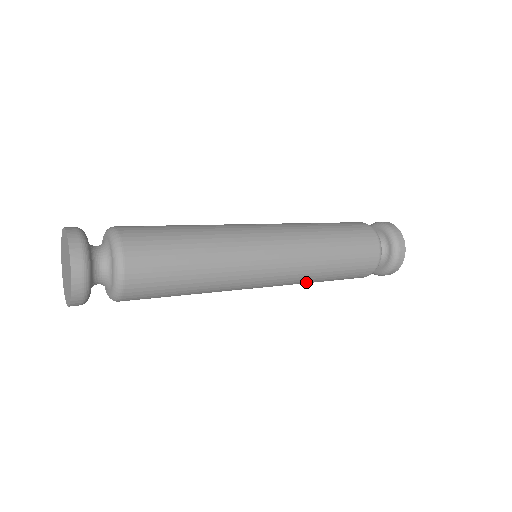
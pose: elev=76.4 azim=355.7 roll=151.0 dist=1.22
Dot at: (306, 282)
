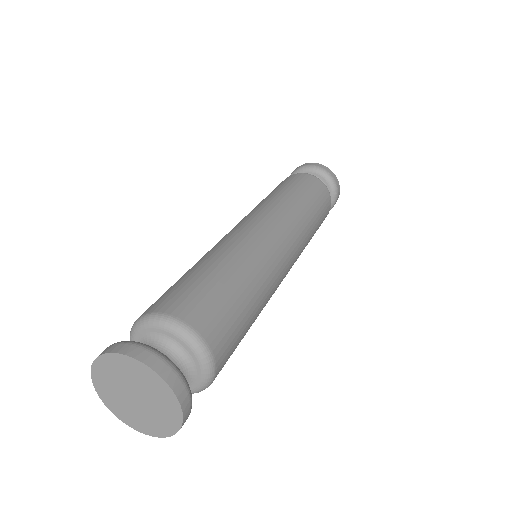
Dot at: (308, 234)
